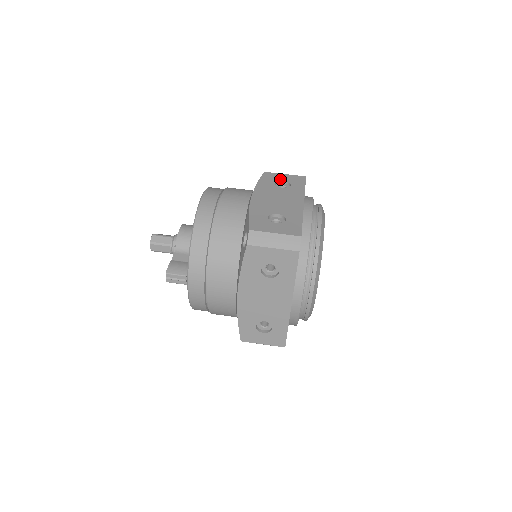
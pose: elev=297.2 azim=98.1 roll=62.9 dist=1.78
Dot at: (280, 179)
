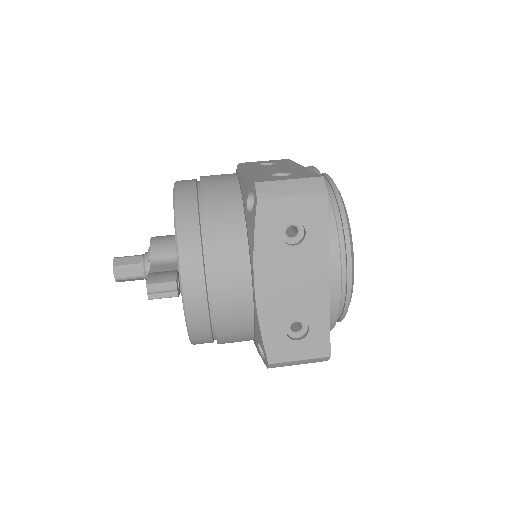
Dot at: (261, 162)
